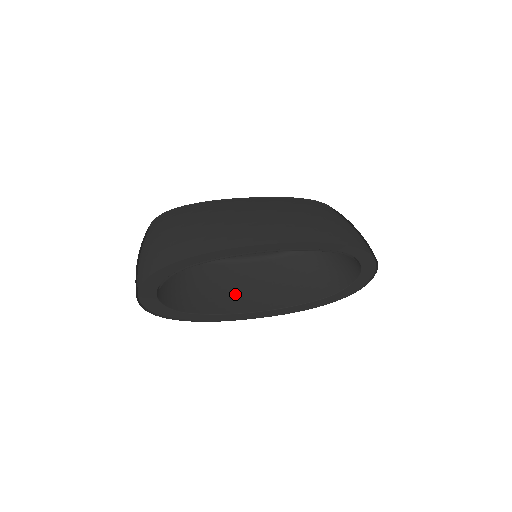
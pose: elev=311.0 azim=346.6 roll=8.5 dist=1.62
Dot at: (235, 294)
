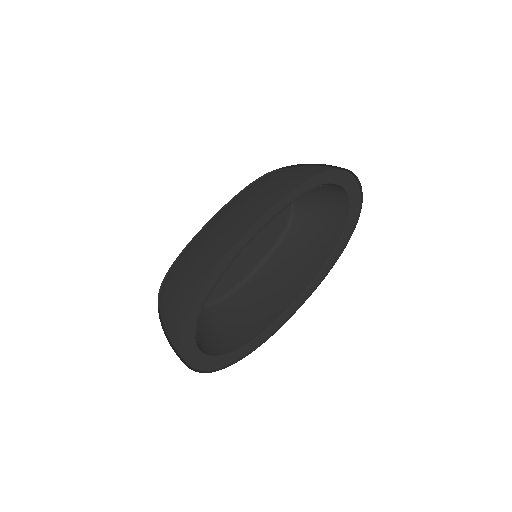
Dot at: (271, 300)
